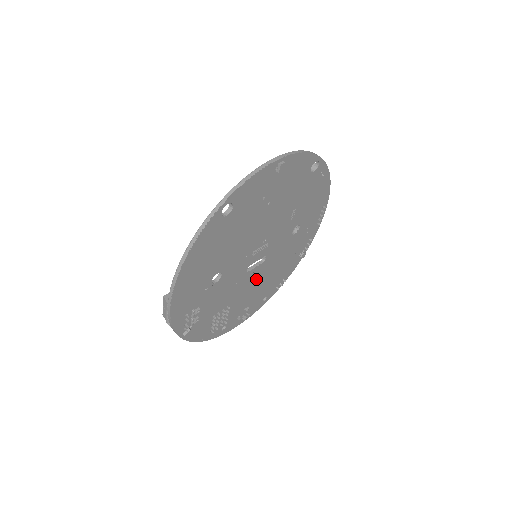
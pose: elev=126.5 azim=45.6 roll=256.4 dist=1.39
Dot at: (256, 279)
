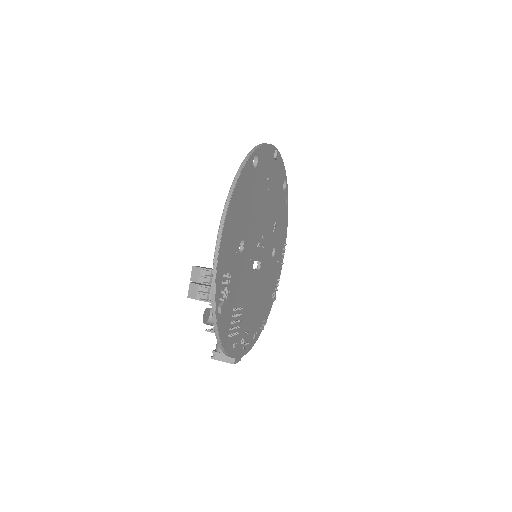
Dot at: (254, 291)
